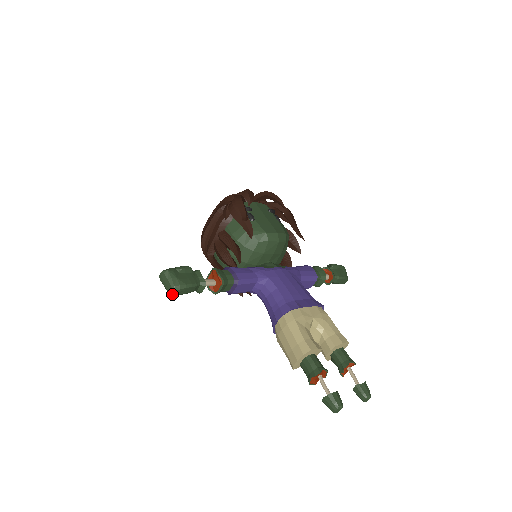
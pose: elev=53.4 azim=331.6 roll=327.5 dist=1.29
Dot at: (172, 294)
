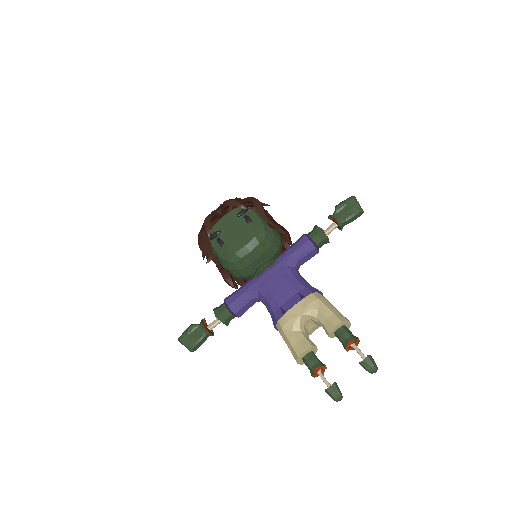
Dot at: occluded
